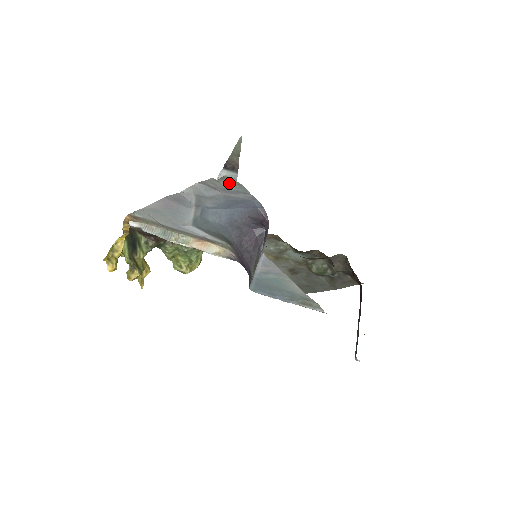
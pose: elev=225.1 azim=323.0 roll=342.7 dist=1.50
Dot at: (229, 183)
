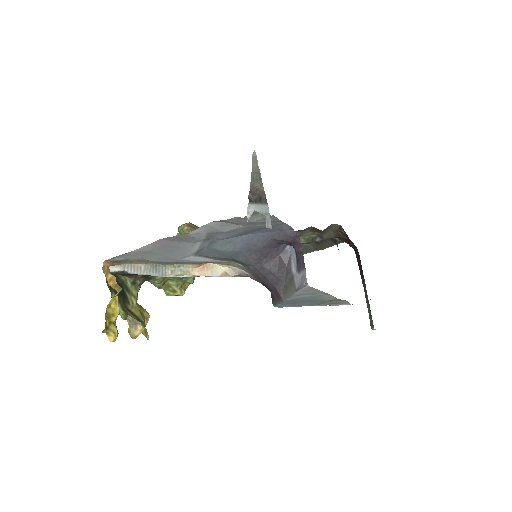
Dot at: (257, 217)
